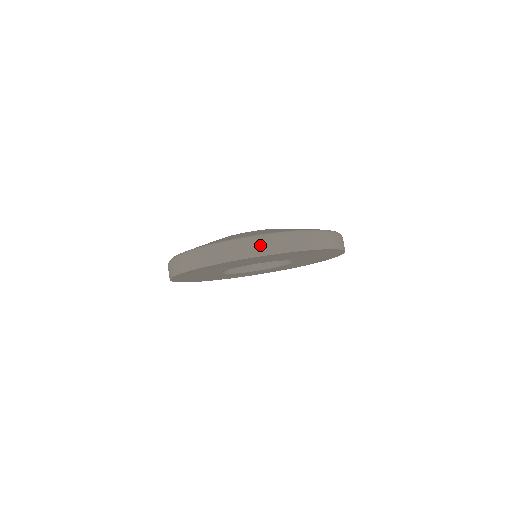
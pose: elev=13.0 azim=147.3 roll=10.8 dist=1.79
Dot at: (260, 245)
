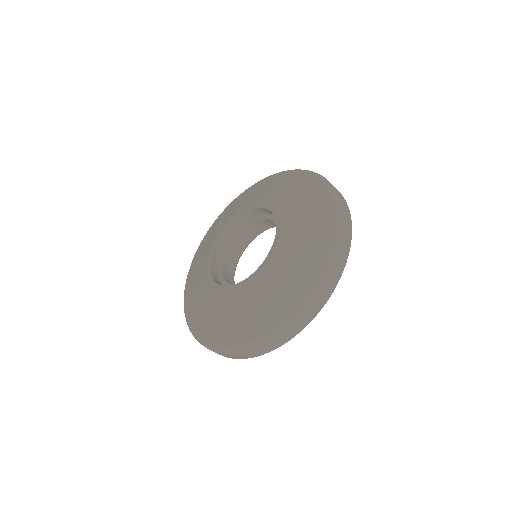
Dot at: (273, 342)
